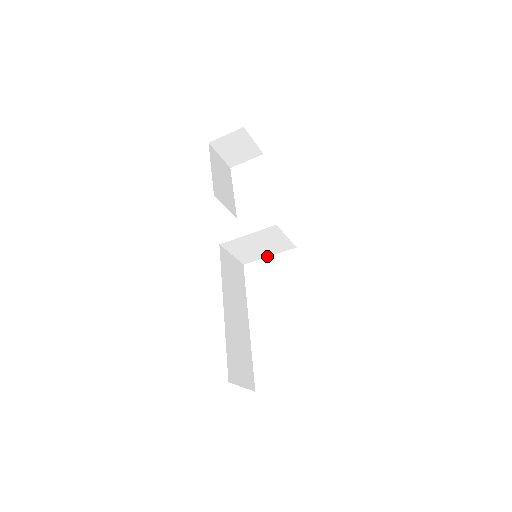
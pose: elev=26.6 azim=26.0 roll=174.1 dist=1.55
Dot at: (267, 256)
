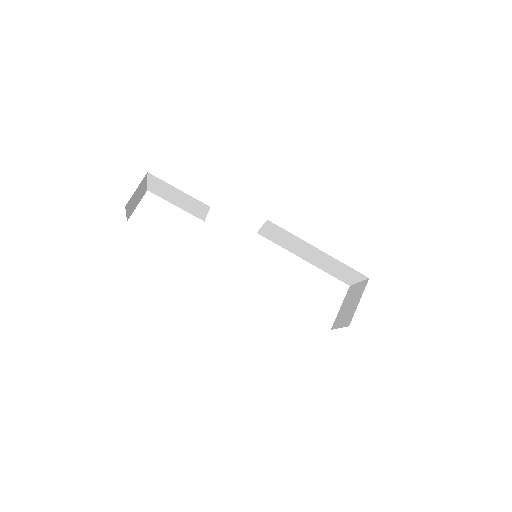
Dot at: occluded
